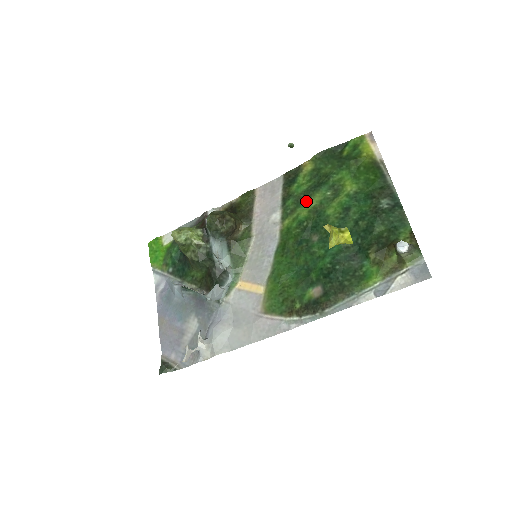
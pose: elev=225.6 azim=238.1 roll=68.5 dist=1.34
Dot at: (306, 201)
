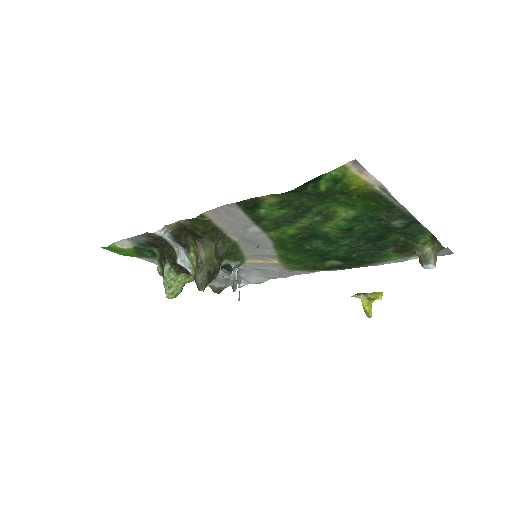
Dot at: (289, 224)
